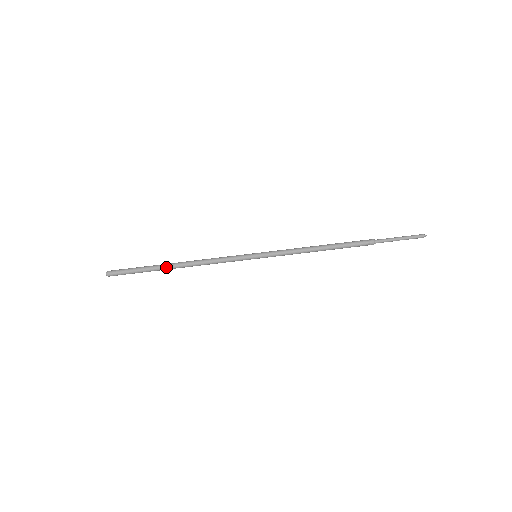
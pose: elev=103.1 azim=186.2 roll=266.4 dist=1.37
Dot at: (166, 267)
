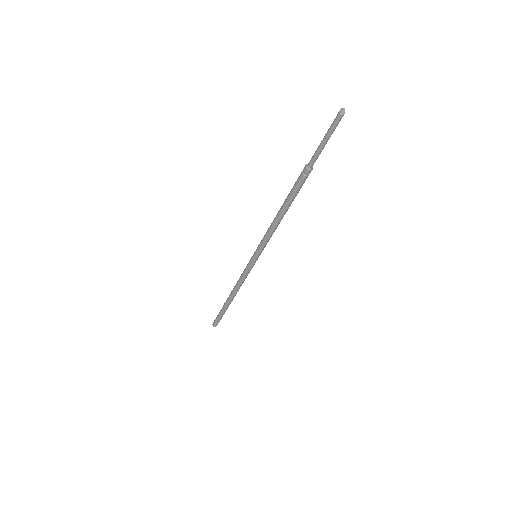
Dot at: (227, 300)
